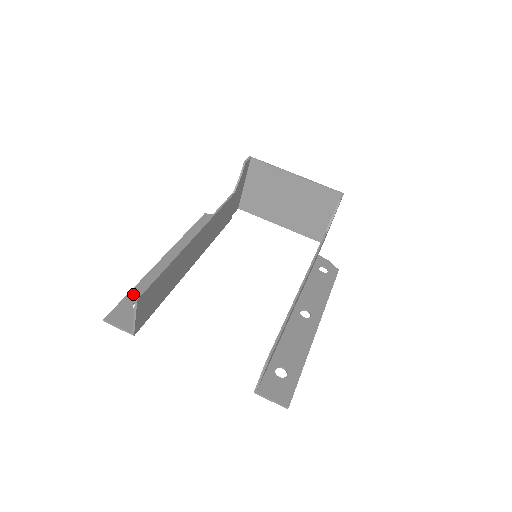
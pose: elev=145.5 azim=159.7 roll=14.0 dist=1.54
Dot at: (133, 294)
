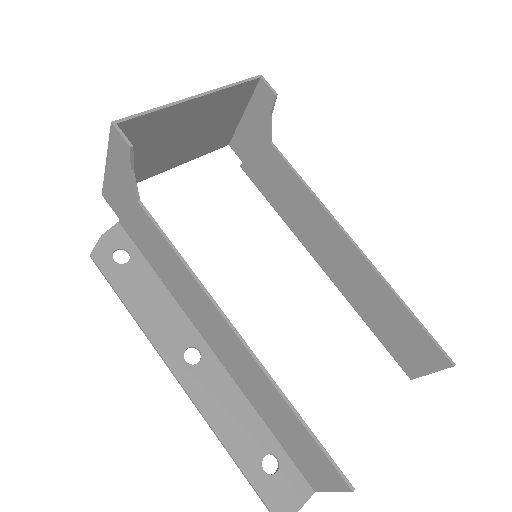
Dot at: (247, 465)
